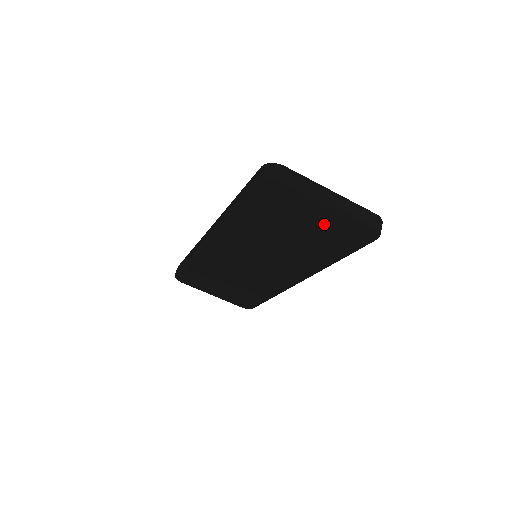
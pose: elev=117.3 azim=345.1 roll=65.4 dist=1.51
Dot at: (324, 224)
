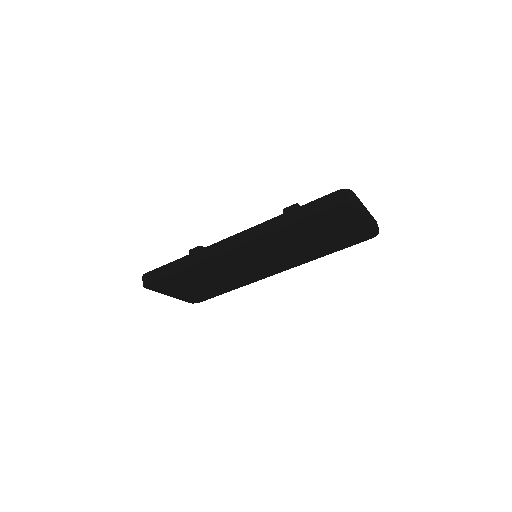
Dot at: (351, 230)
